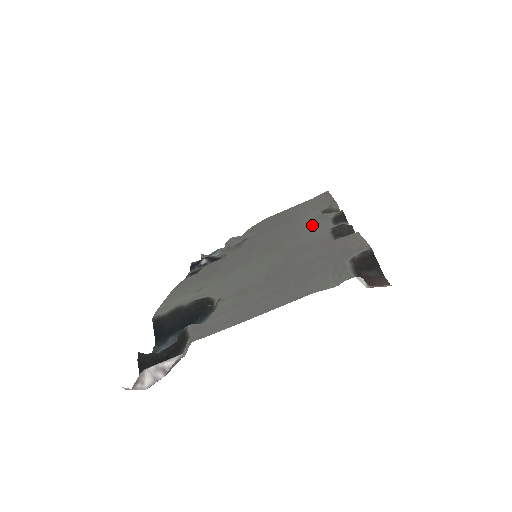
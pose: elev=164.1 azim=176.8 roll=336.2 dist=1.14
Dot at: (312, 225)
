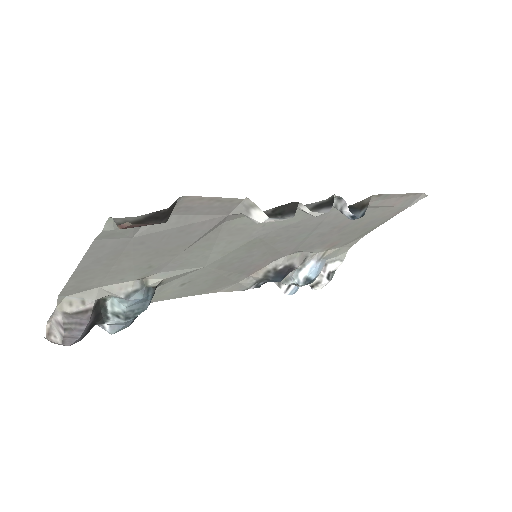
Dot at: (297, 215)
